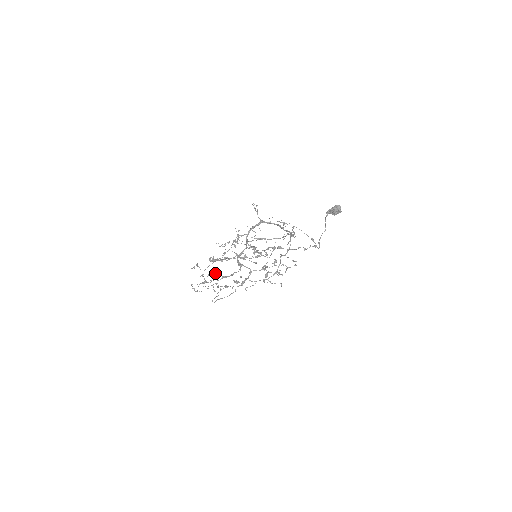
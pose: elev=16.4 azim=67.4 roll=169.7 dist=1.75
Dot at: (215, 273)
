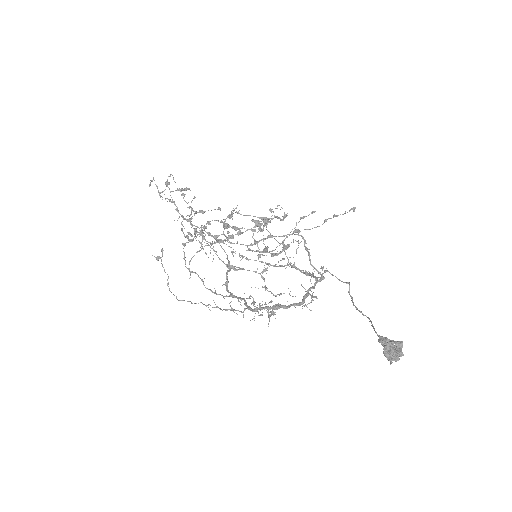
Dot at: occluded
